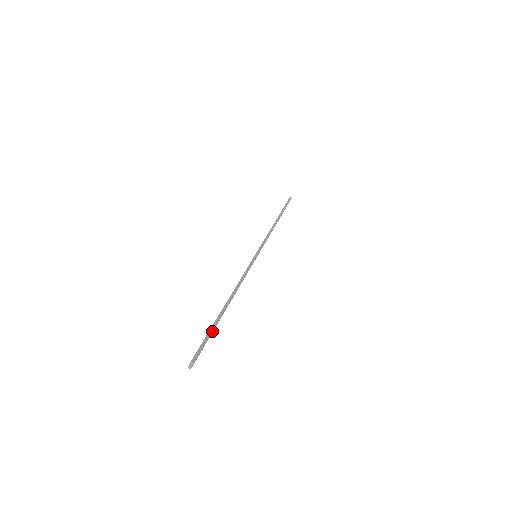
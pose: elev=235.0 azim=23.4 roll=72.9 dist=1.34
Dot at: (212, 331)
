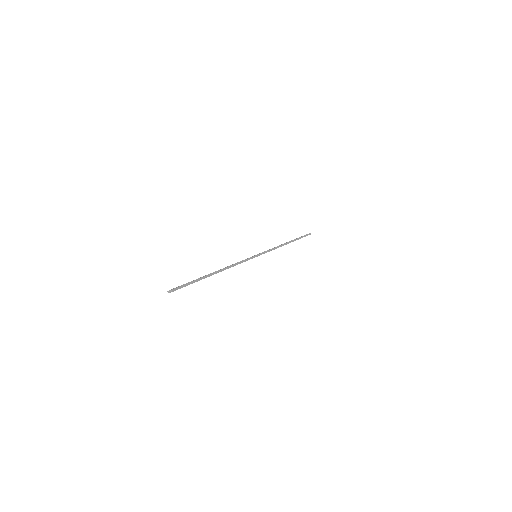
Dot at: occluded
